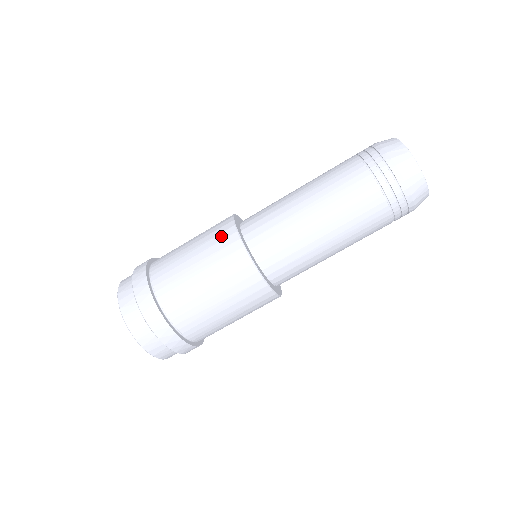
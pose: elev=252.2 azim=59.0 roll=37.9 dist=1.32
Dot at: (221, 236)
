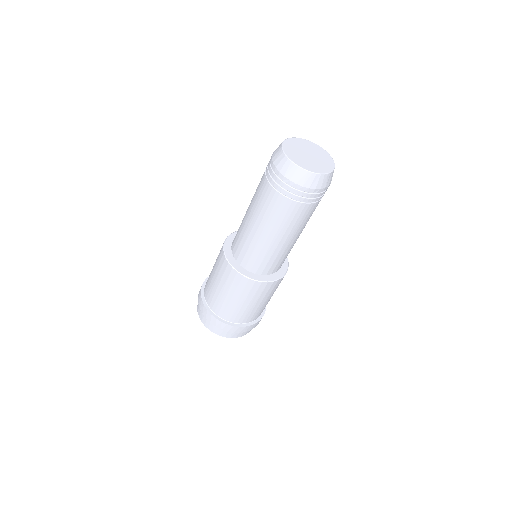
Dot at: (220, 258)
